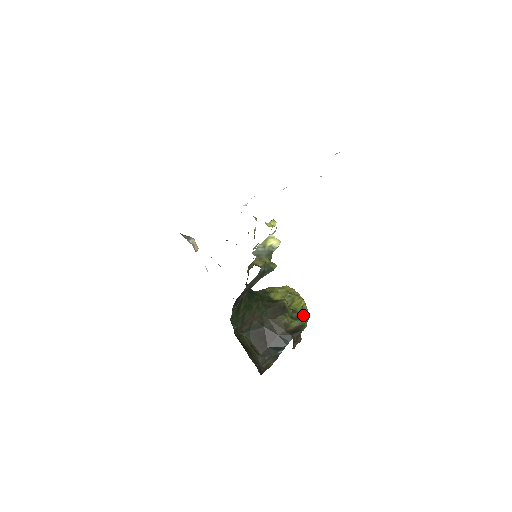
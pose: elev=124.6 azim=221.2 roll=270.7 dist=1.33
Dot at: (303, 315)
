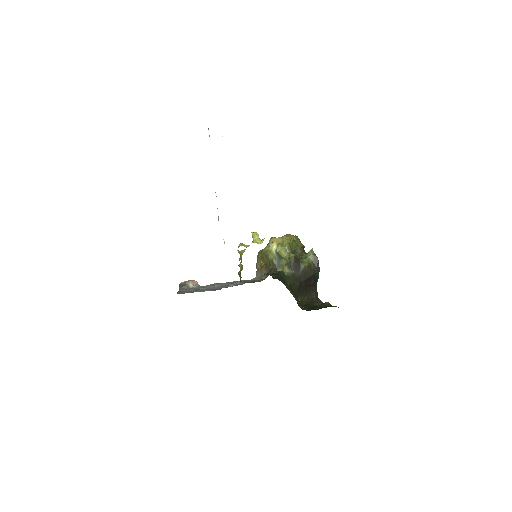
Dot at: (297, 243)
